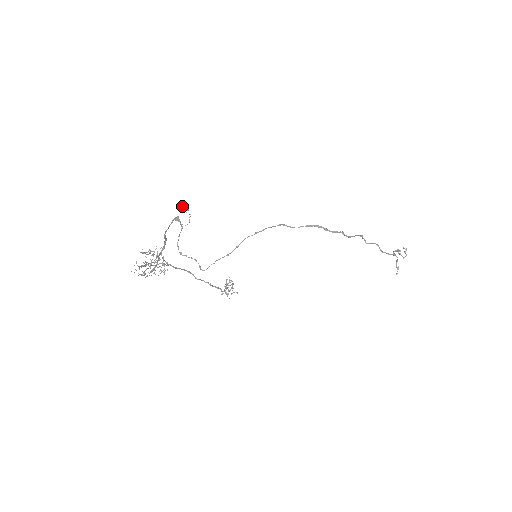
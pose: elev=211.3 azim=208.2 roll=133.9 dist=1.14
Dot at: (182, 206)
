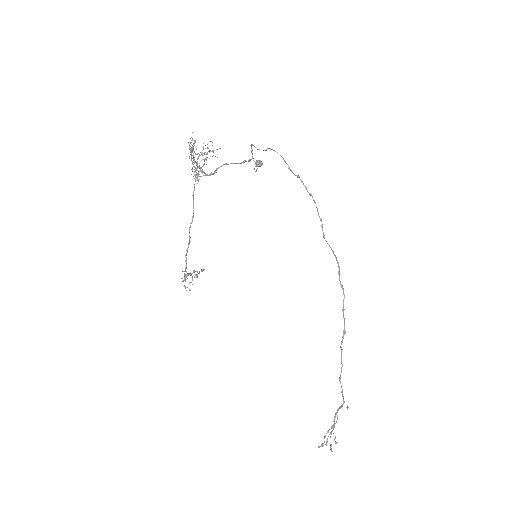
Dot at: (259, 160)
